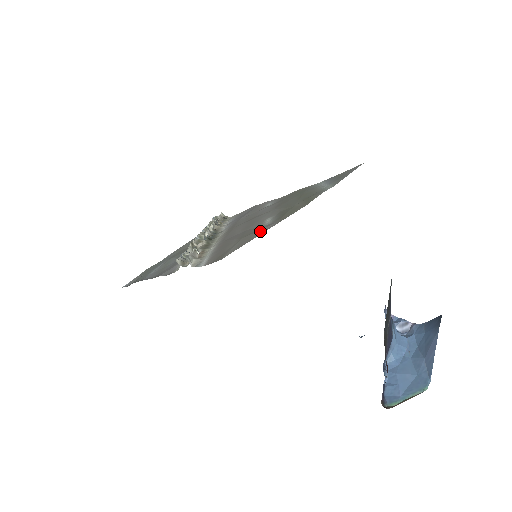
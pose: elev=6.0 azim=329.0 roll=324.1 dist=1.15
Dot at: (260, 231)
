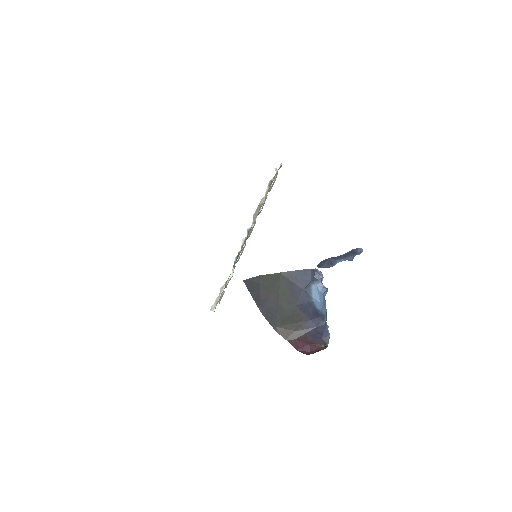
Dot at: occluded
